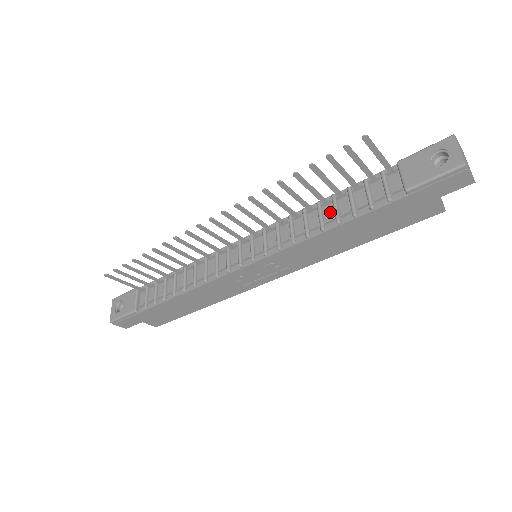
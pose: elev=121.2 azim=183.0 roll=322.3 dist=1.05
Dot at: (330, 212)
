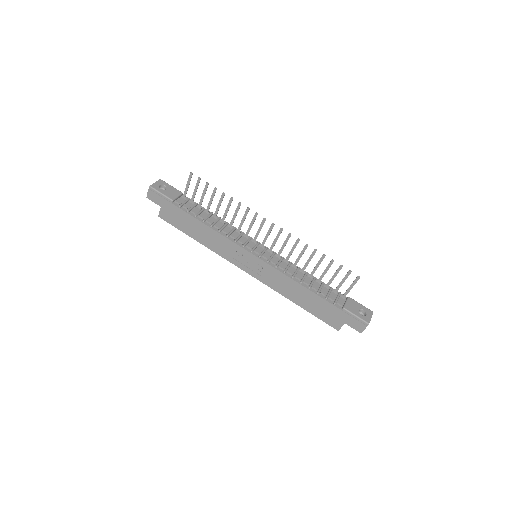
Dot at: (309, 281)
